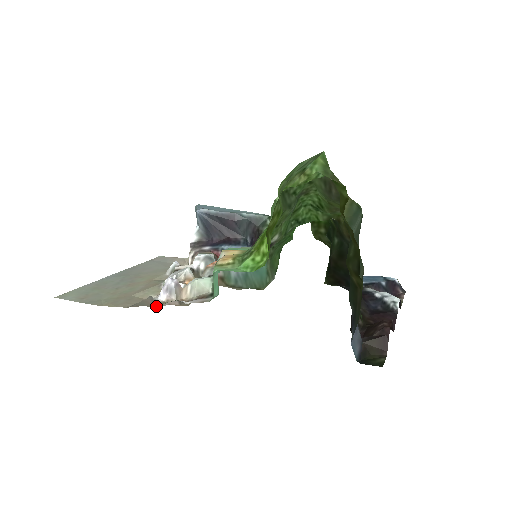
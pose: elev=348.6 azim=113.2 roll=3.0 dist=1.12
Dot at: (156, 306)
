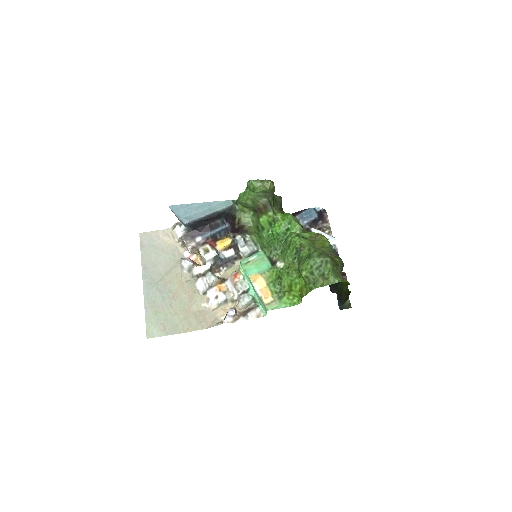
Dot at: (223, 320)
